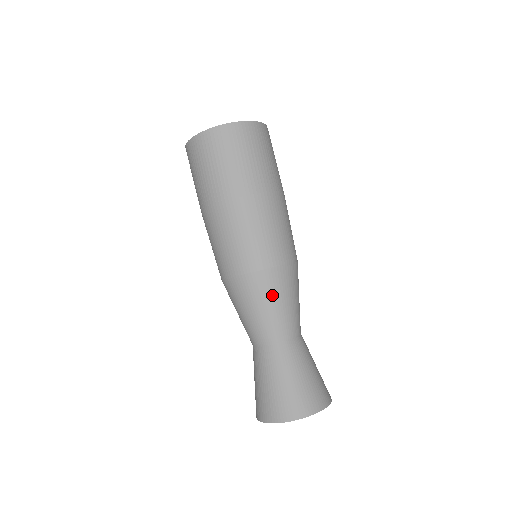
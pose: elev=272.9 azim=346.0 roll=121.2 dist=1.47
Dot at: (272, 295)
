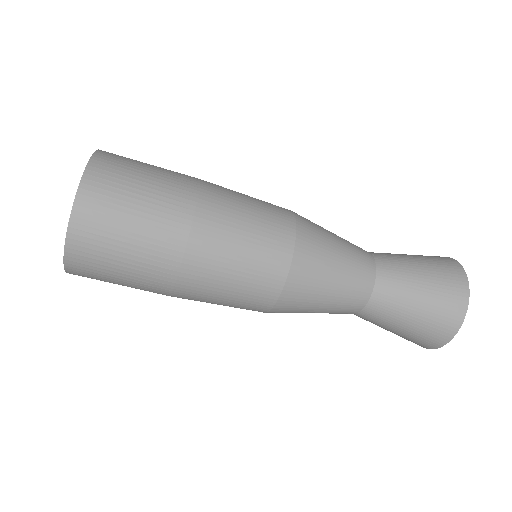
Dot at: (314, 295)
